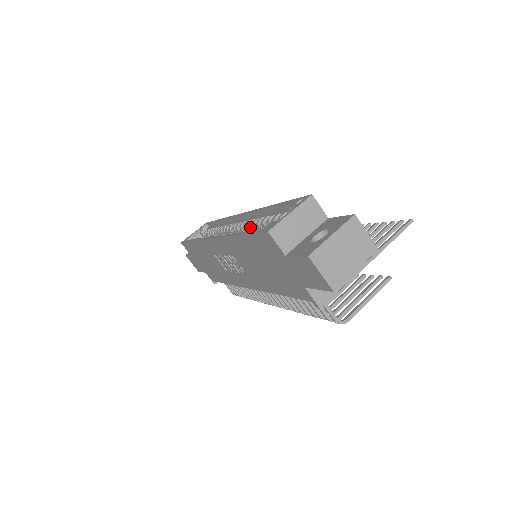
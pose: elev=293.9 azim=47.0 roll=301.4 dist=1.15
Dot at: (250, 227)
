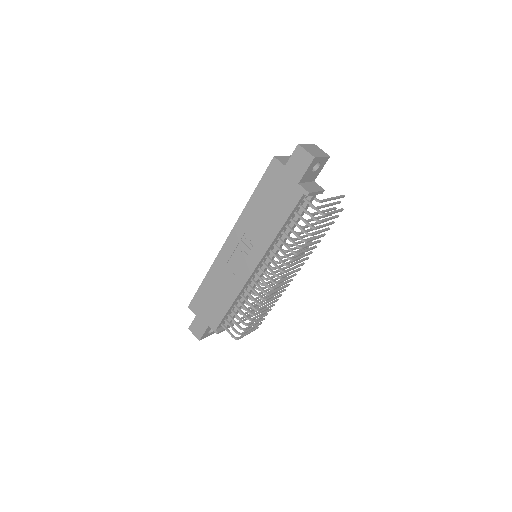
Dot at: occluded
